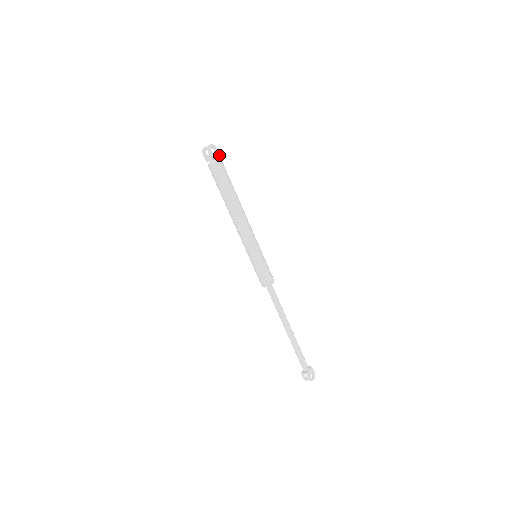
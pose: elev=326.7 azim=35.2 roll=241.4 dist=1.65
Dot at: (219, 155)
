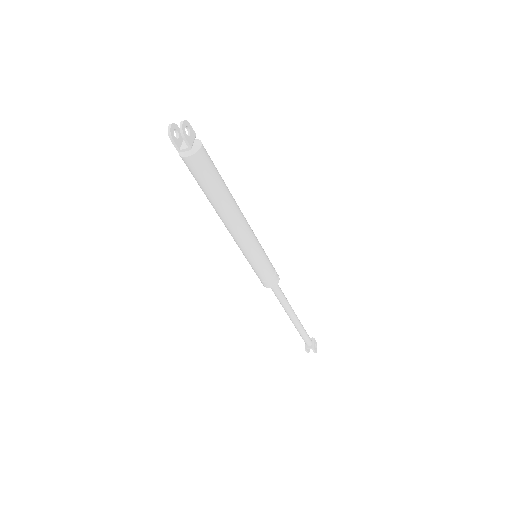
Dot at: (195, 134)
